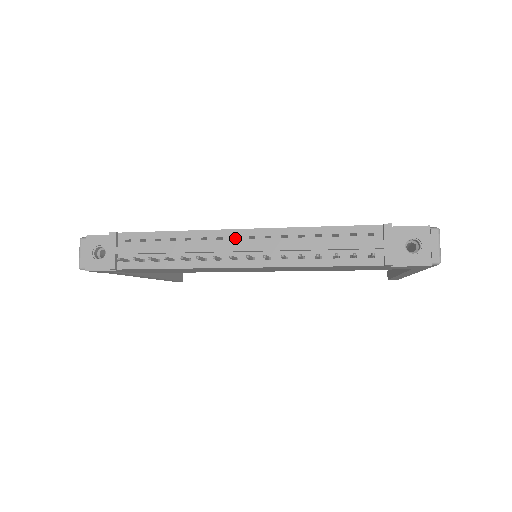
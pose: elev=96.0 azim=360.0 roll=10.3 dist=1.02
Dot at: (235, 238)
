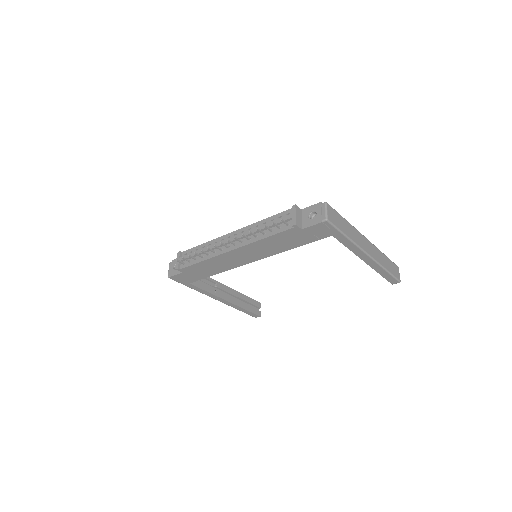
Dot at: occluded
